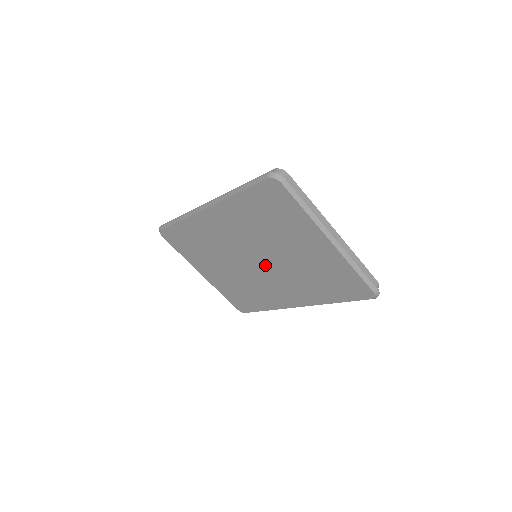
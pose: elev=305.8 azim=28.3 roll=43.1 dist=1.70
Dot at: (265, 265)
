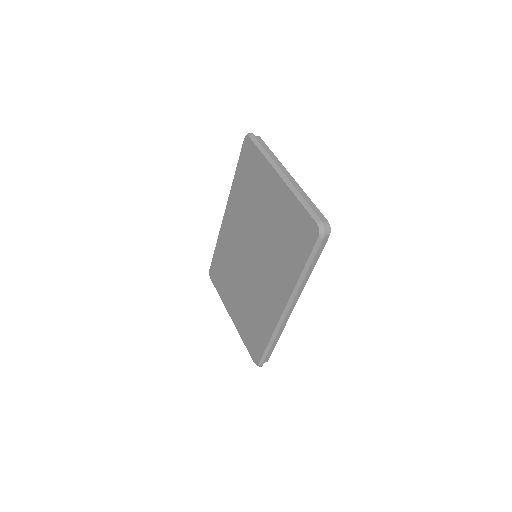
Dot at: (257, 257)
